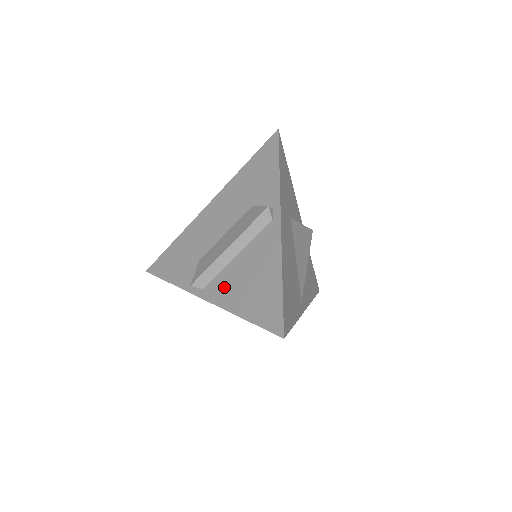
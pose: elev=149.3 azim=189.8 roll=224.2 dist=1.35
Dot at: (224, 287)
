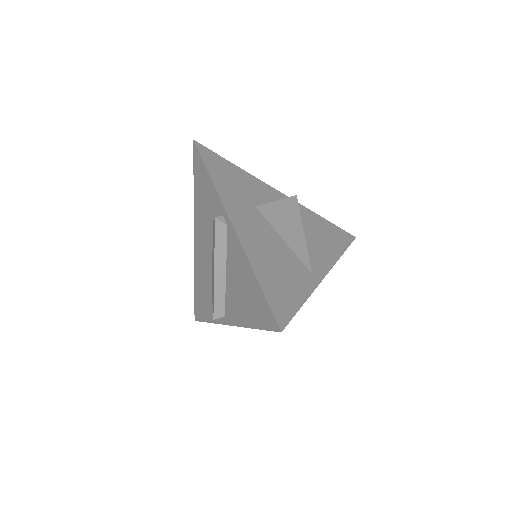
Dot at: (232, 307)
